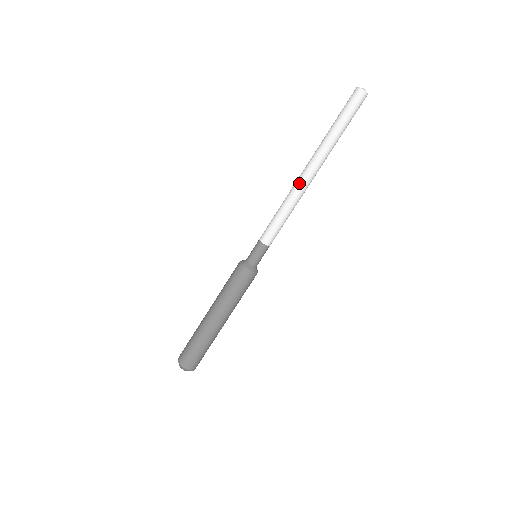
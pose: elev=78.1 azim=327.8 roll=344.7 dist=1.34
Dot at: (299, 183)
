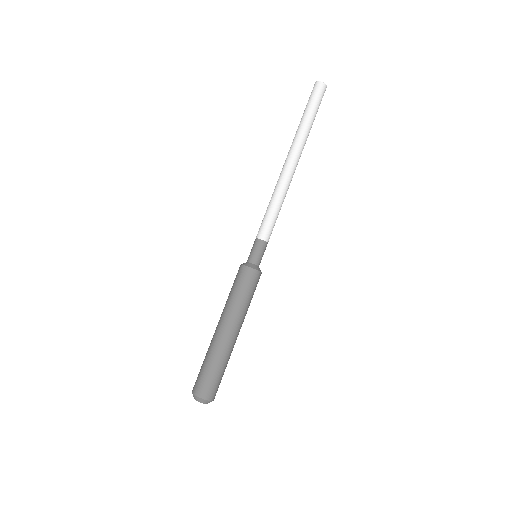
Dot at: (281, 174)
